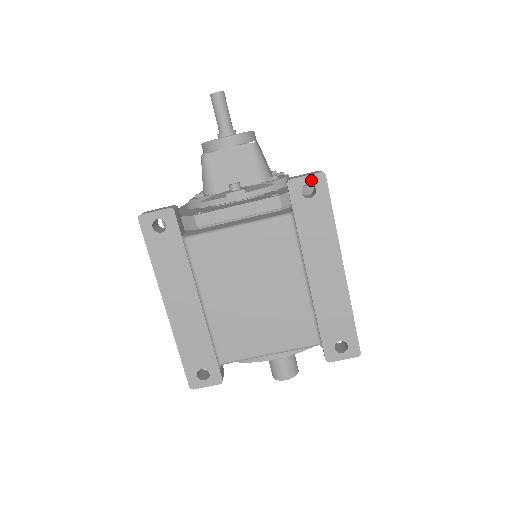
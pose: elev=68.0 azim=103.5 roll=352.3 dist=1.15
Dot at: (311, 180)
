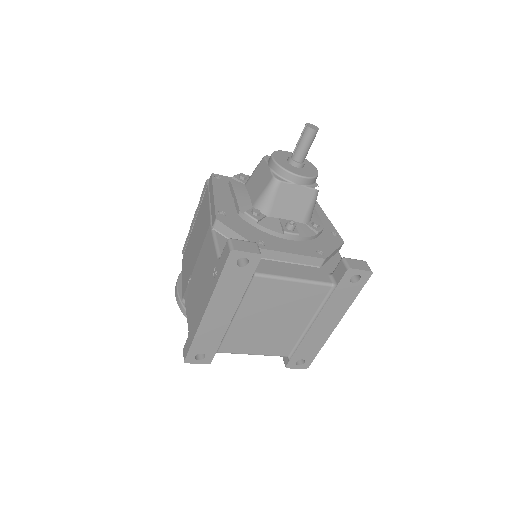
Dot at: (362, 273)
